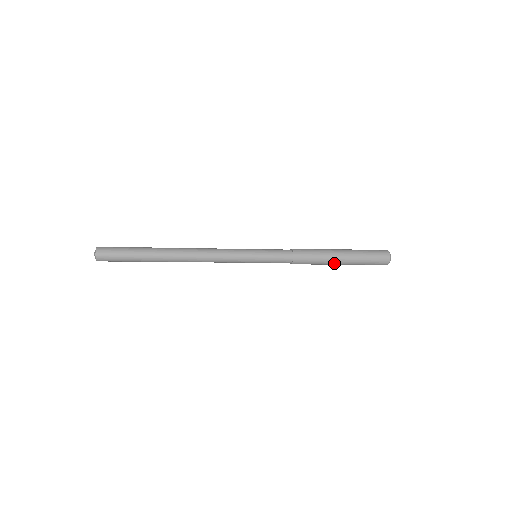
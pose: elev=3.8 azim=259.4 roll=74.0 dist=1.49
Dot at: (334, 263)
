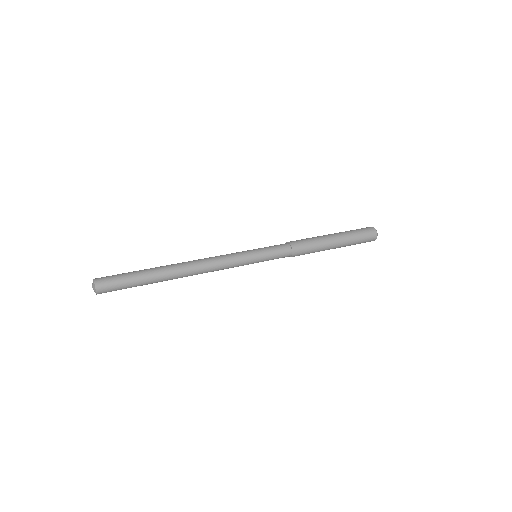
Dot at: occluded
